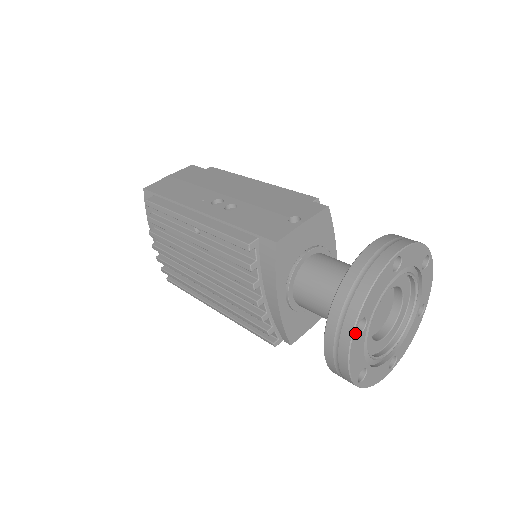
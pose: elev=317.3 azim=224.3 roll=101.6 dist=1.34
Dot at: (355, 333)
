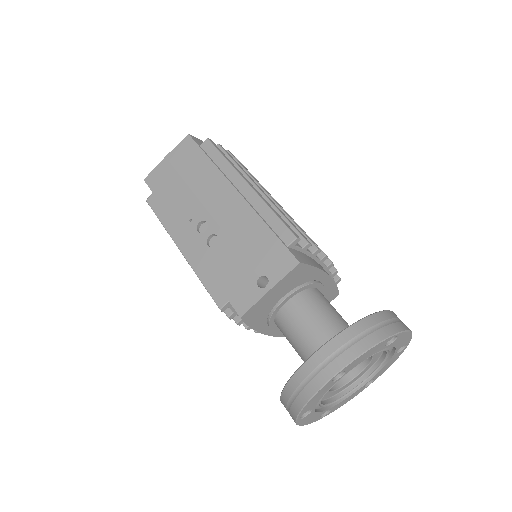
Dot at: (299, 420)
